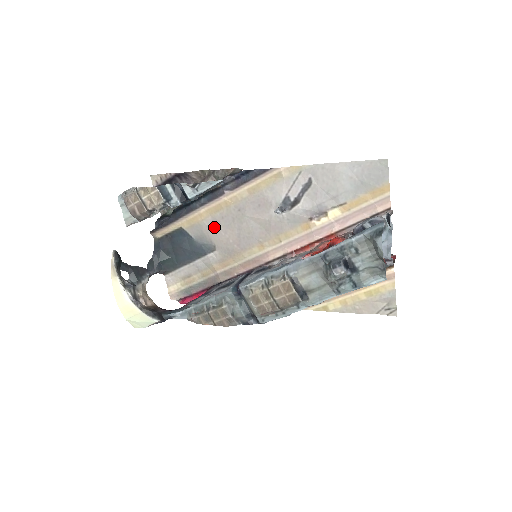
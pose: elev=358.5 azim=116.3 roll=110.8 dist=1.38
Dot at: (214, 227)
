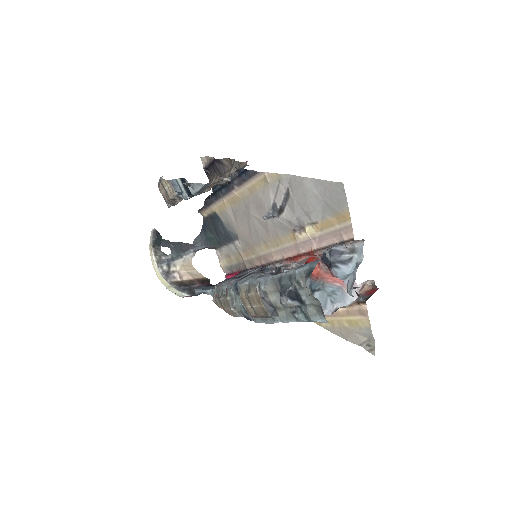
Dot at: (234, 218)
